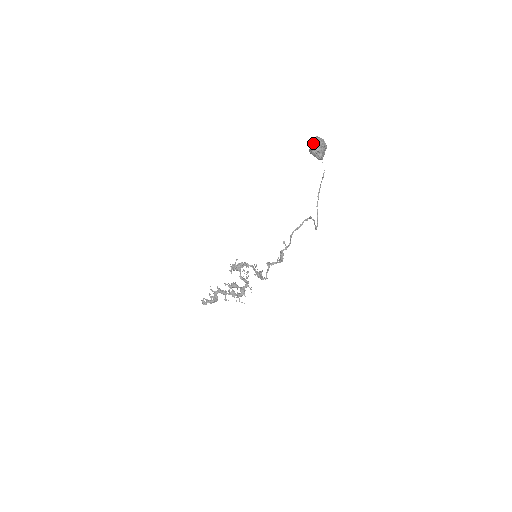
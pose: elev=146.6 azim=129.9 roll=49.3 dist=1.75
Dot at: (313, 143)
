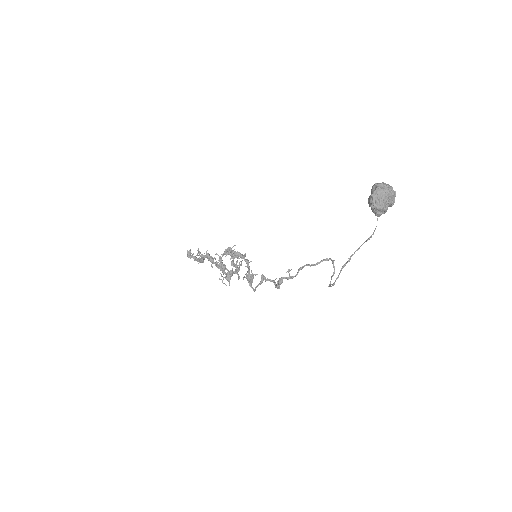
Dot at: (377, 195)
